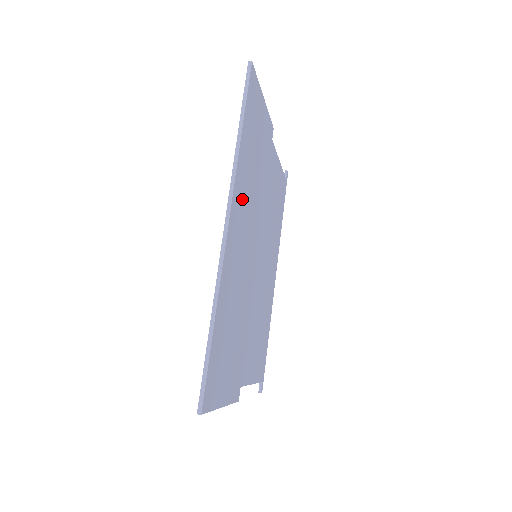
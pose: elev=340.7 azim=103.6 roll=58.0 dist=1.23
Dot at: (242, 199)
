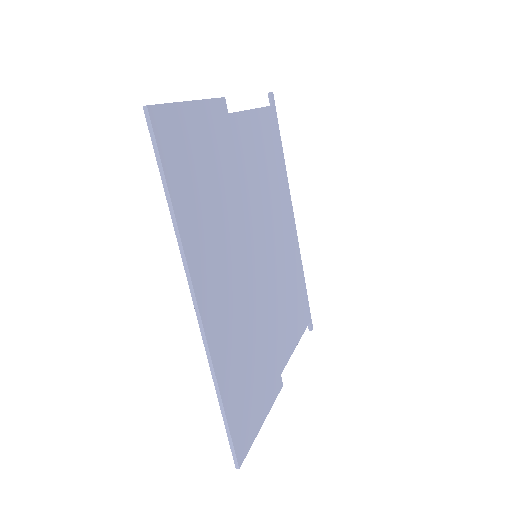
Dot at: (208, 258)
